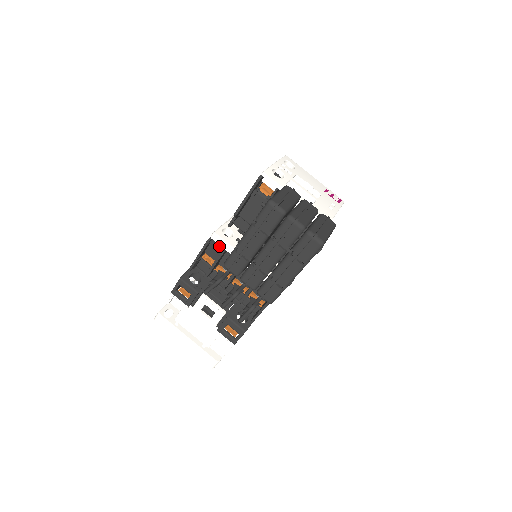
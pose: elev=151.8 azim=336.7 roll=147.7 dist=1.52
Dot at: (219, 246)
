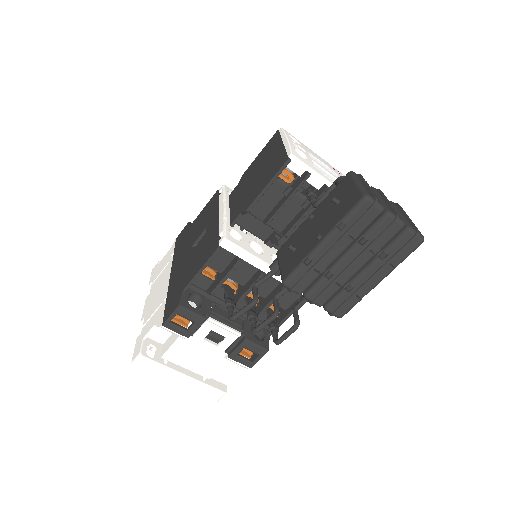
Dot at: (229, 254)
